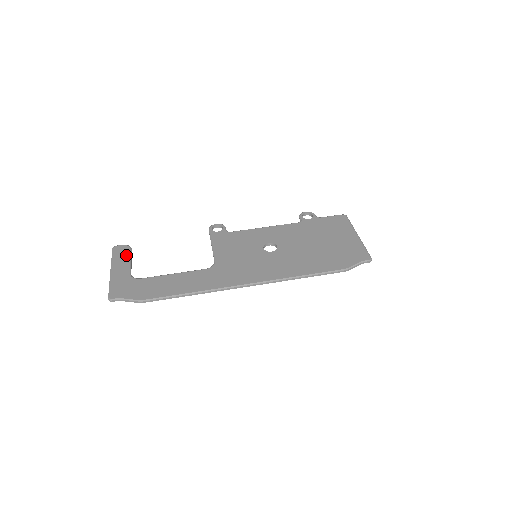
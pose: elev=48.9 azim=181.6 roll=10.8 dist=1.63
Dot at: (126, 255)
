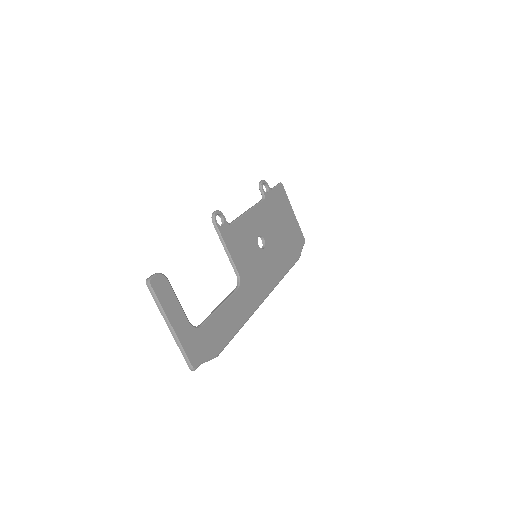
Dot at: (171, 293)
